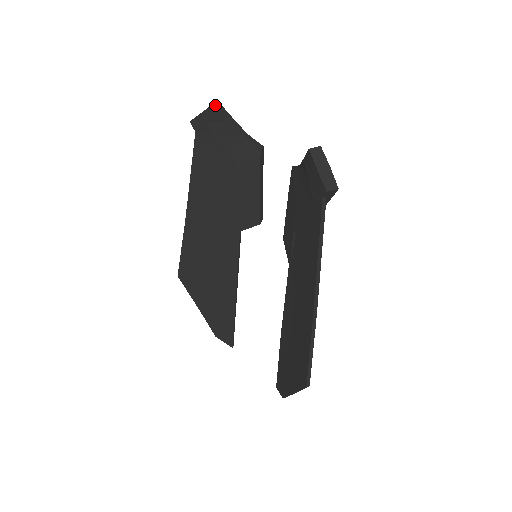
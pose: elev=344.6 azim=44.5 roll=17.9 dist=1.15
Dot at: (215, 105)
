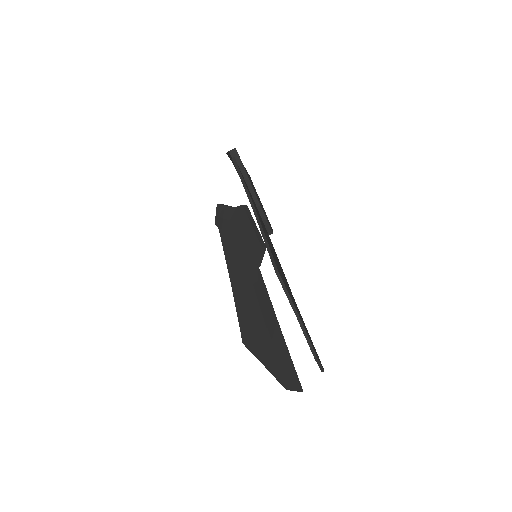
Dot at: (219, 204)
